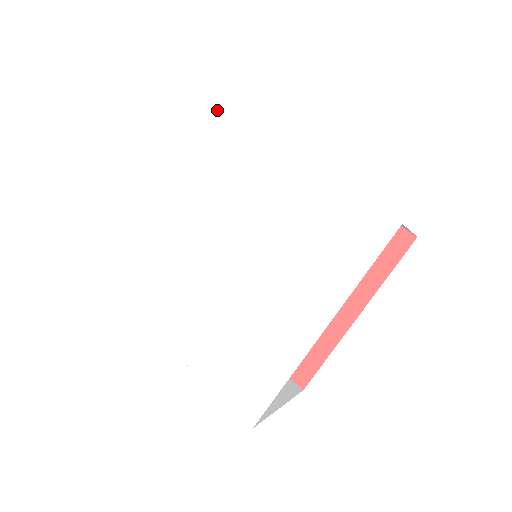
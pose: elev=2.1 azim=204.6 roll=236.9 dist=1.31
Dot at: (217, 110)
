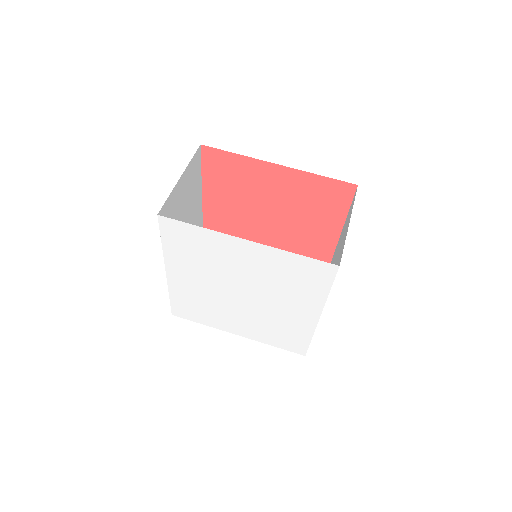
Dot at: (330, 280)
